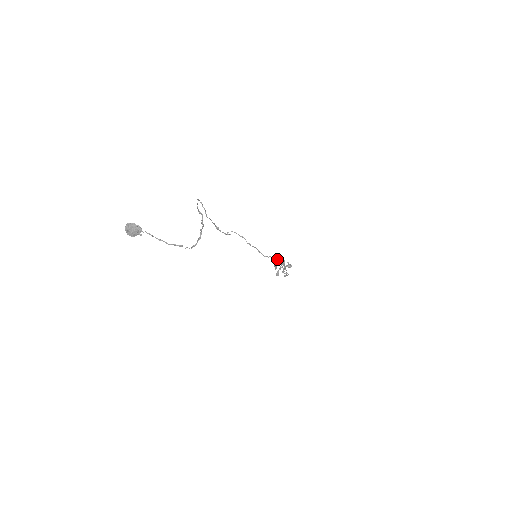
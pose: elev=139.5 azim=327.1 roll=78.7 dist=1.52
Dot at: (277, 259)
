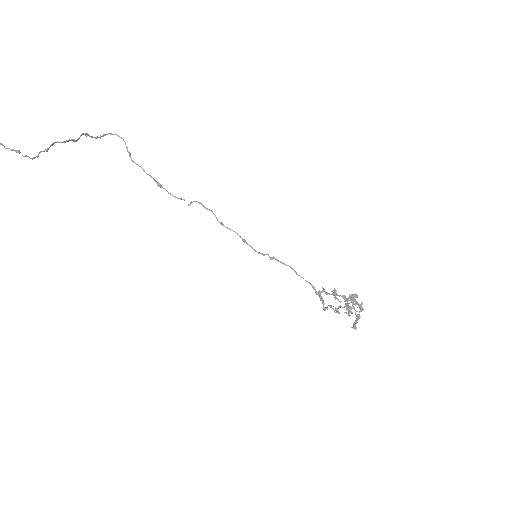
Dot at: (282, 262)
